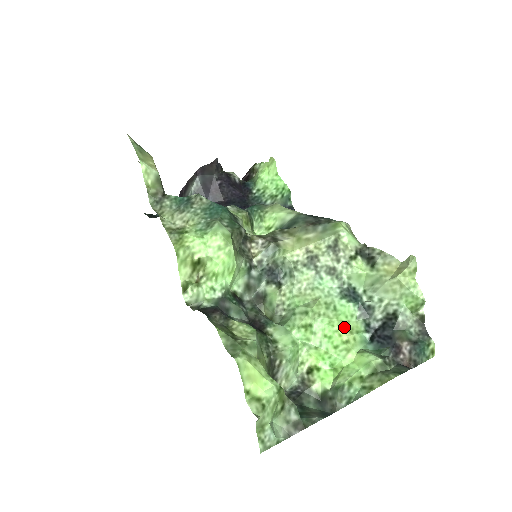
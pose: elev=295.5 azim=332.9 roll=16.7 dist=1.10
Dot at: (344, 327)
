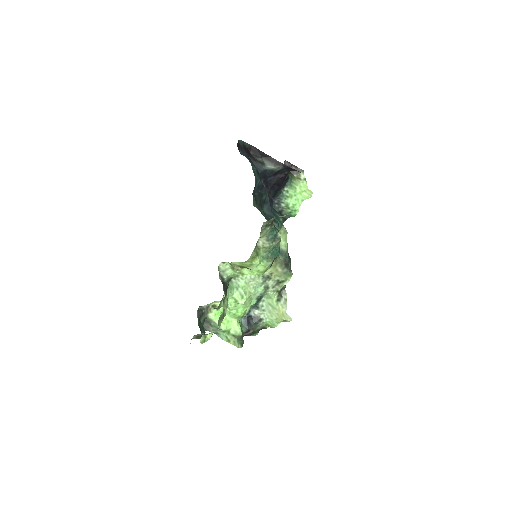
Dot at: occluded
